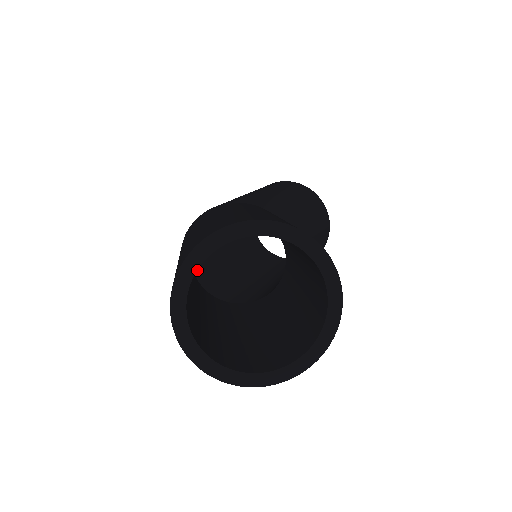
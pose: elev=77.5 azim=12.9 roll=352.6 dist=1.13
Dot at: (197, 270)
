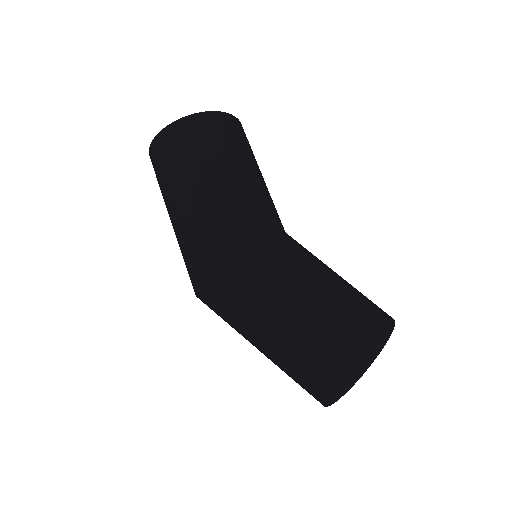
Dot at: occluded
